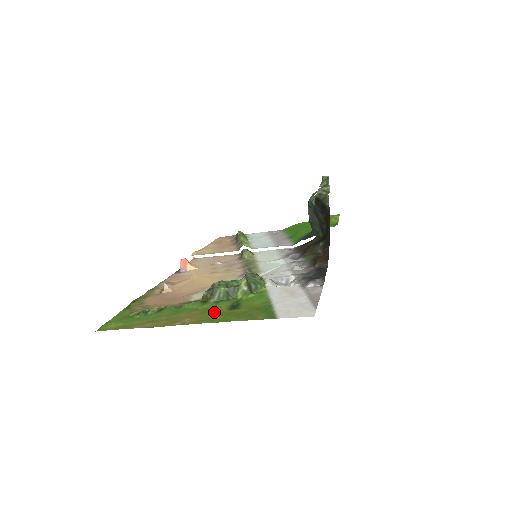
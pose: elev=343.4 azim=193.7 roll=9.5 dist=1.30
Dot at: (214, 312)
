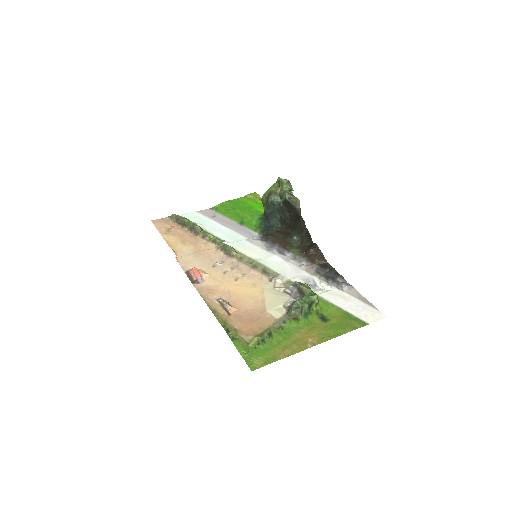
Dot at: (319, 328)
